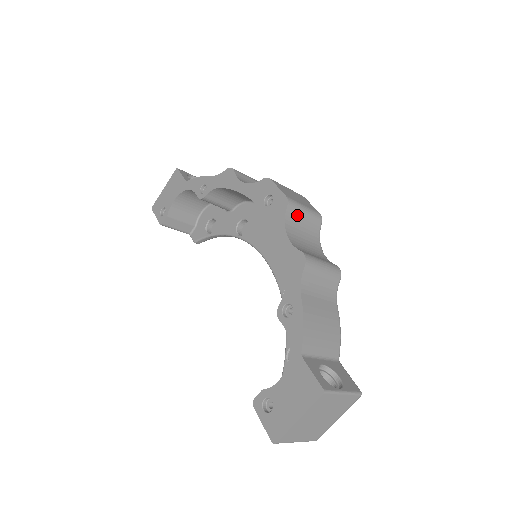
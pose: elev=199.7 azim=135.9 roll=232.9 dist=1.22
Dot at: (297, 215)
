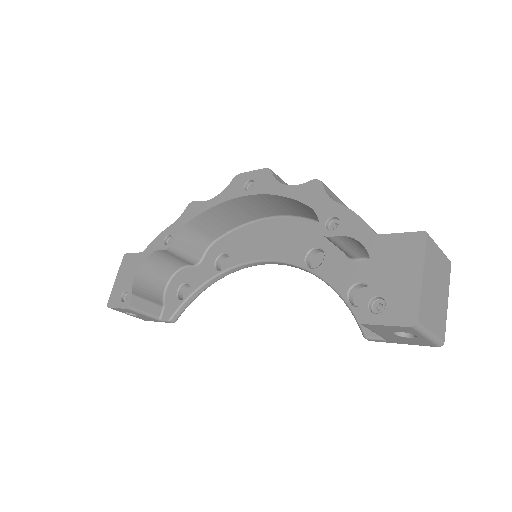
Dot at: (282, 183)
